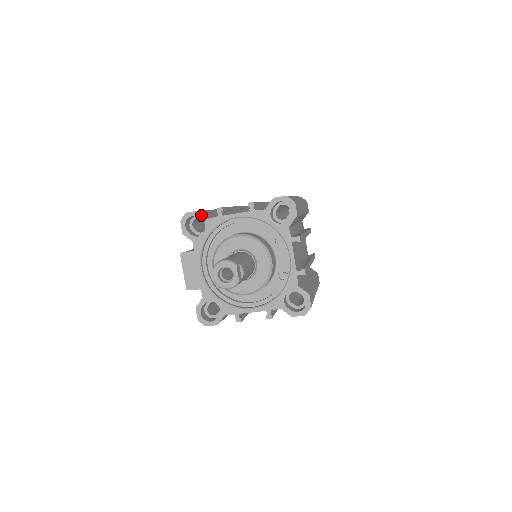
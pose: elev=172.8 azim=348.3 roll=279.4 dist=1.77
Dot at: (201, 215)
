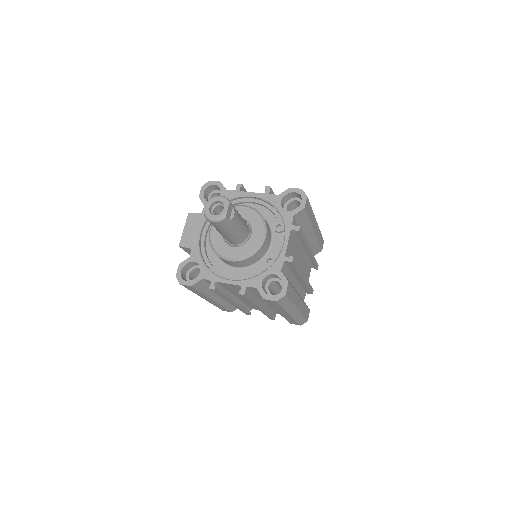
Dot at: (221, 186)
